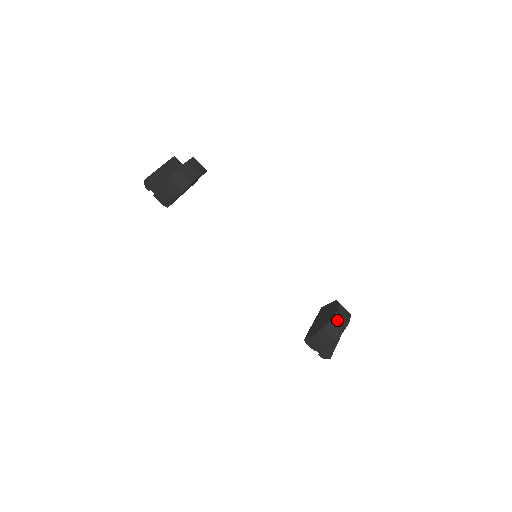
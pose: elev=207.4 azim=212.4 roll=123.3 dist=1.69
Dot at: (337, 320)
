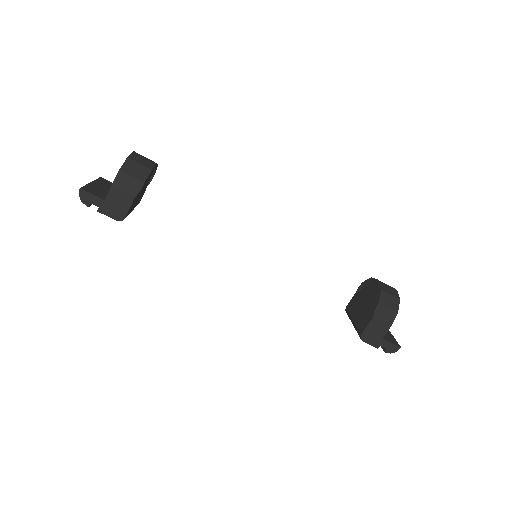
Dot at: (386, 289)
